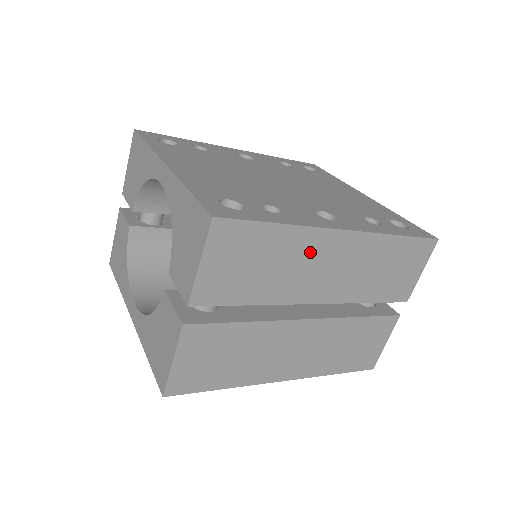
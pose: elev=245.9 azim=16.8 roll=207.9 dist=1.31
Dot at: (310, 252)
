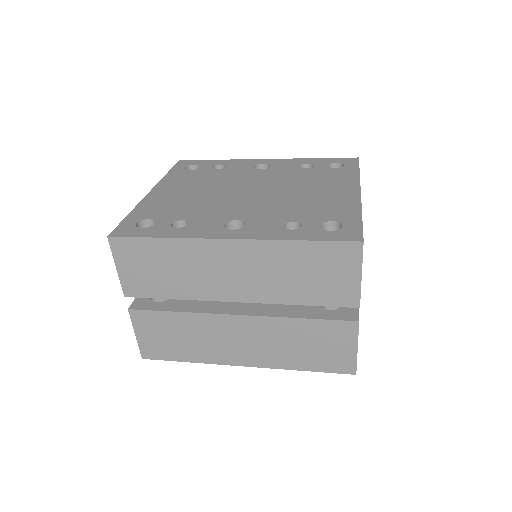
Dot at: (203, 258)
